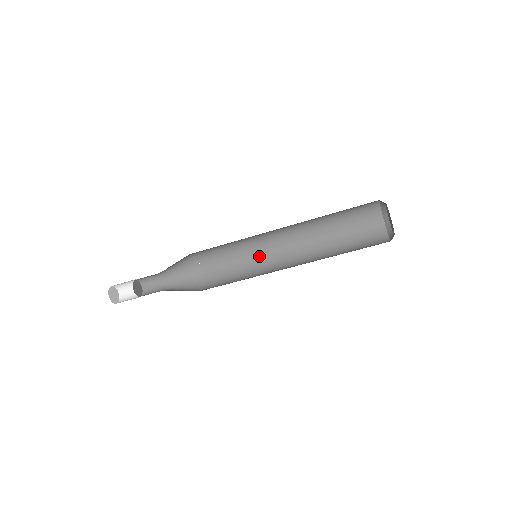
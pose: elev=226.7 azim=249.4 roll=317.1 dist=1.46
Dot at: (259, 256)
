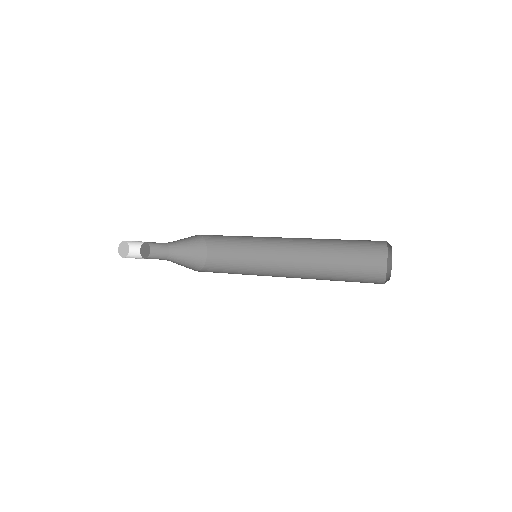
Dot at: (261, 247)
